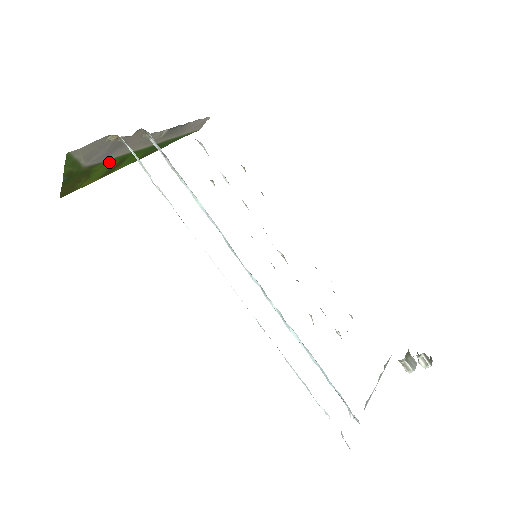
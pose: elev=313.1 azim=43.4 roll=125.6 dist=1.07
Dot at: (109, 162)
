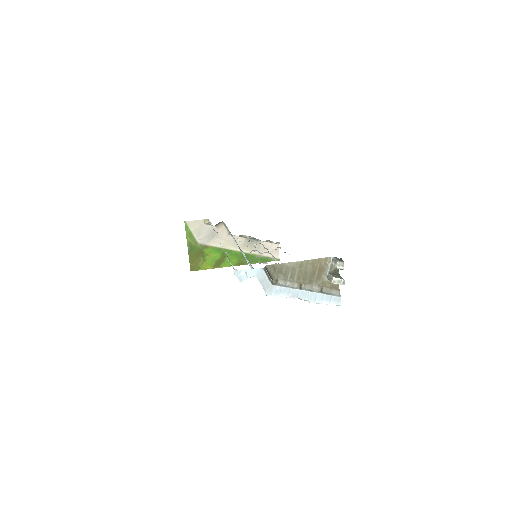
Dot at: (214, 251)
